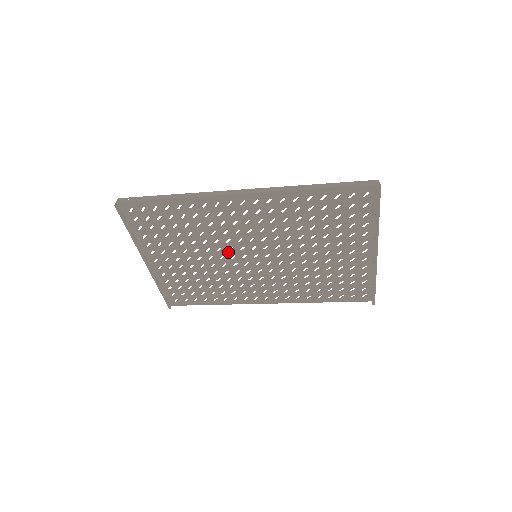
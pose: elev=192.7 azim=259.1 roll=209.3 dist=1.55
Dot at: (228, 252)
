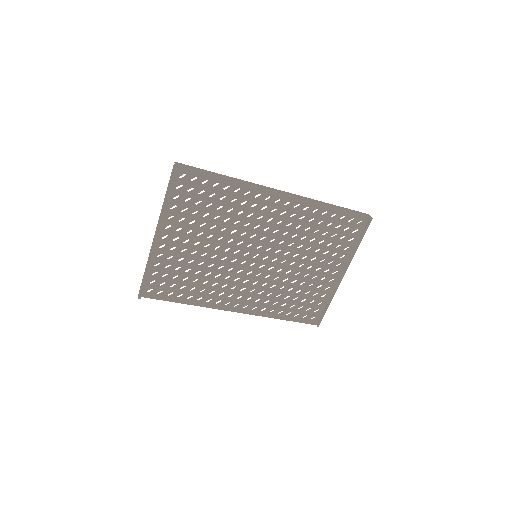
Dot at: (236, 246)
